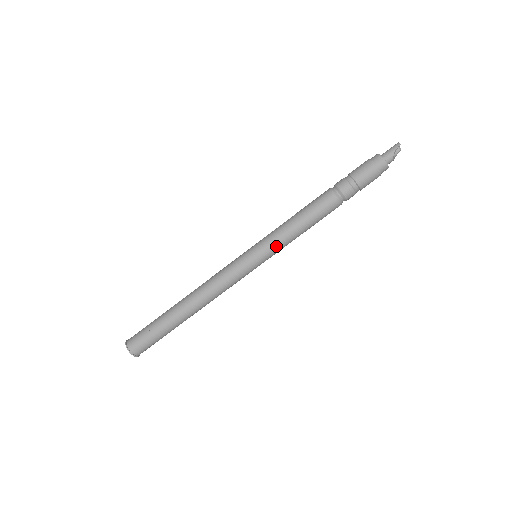
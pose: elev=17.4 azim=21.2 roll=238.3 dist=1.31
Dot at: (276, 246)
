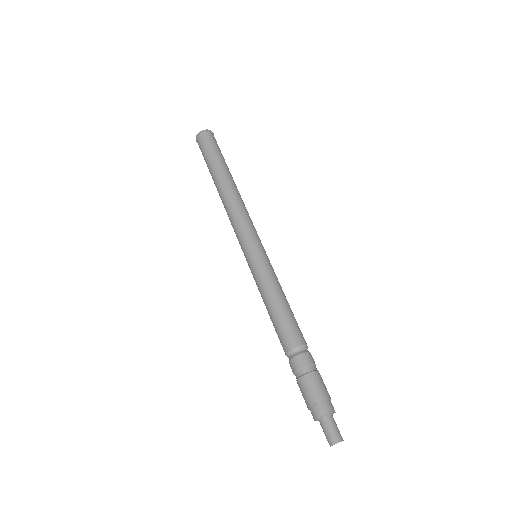
Dot at: occluded
